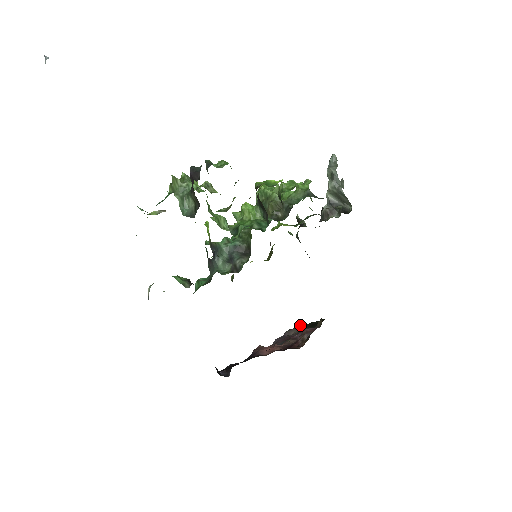
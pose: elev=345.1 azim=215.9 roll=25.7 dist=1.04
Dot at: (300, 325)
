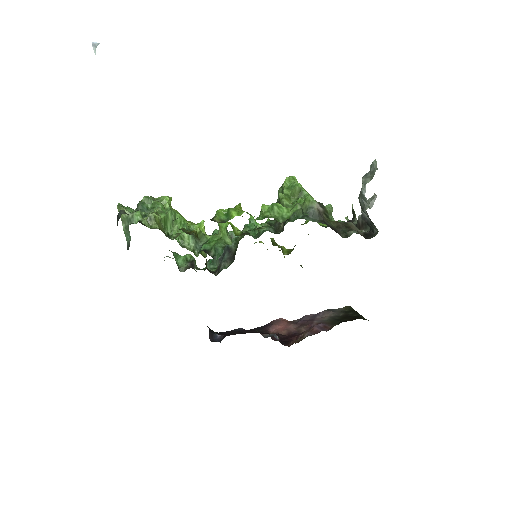
Dot at: (347, 307)
